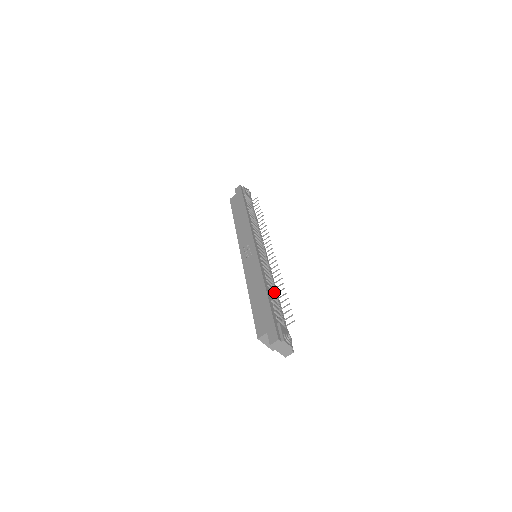
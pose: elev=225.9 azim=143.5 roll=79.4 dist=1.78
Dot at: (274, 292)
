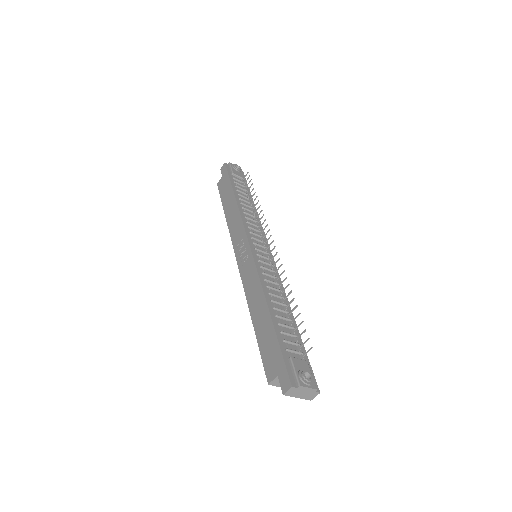
Dot at: (283, 305)
